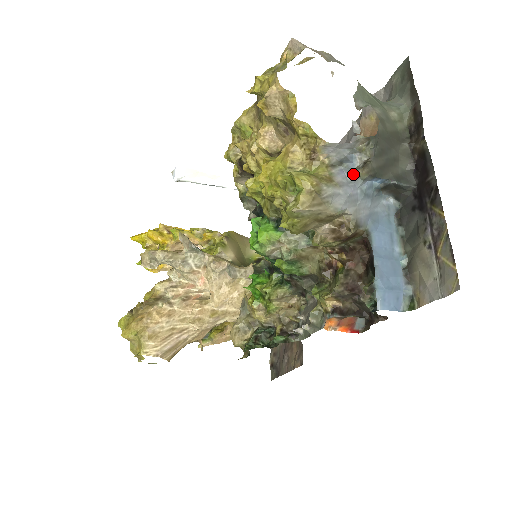
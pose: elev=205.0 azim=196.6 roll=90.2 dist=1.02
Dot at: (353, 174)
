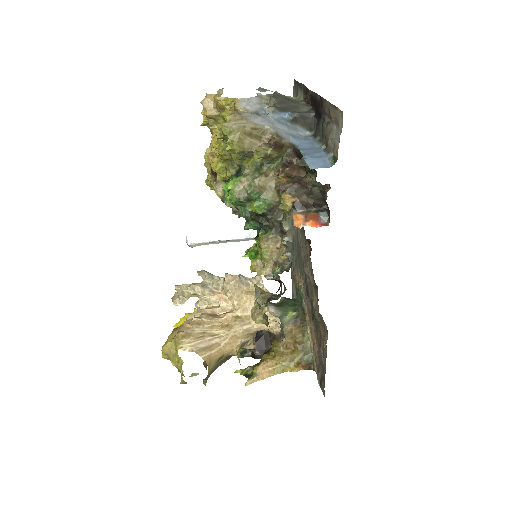
Dot at: (265, 113)
